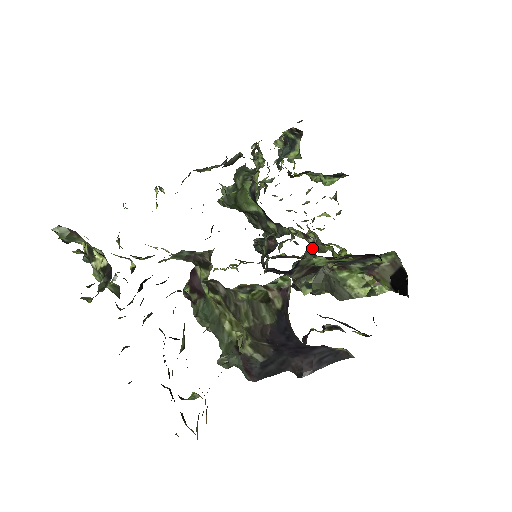
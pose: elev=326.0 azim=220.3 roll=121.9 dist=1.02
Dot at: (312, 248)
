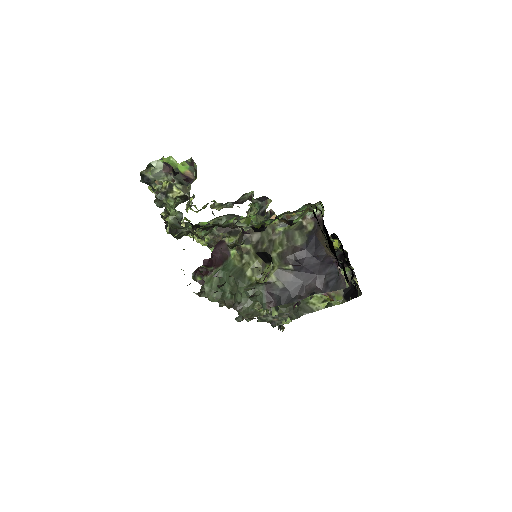
Dot at: occluded
